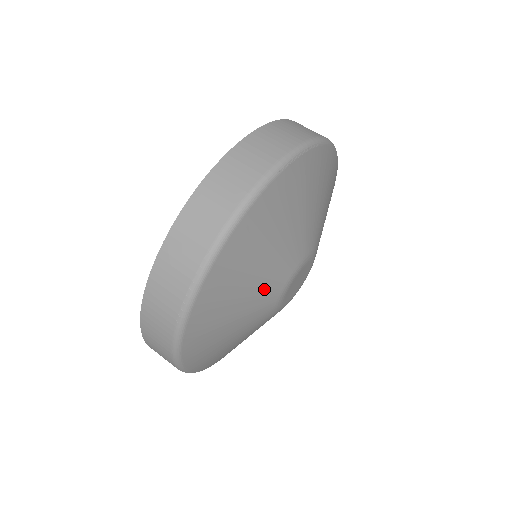
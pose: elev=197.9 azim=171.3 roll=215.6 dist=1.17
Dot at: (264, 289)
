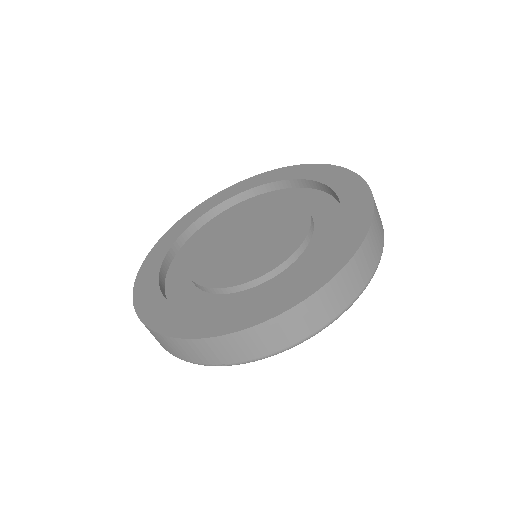
Dot at: occluded
